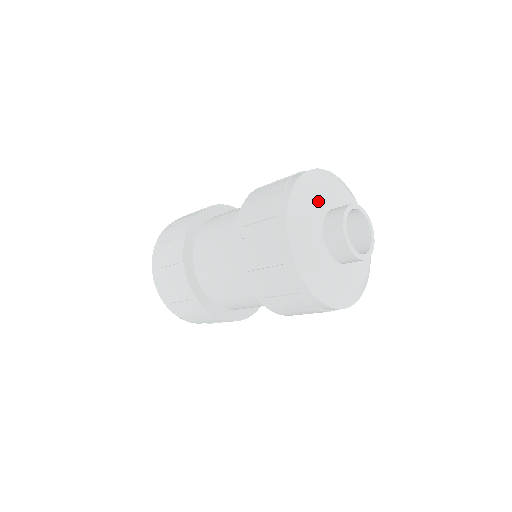
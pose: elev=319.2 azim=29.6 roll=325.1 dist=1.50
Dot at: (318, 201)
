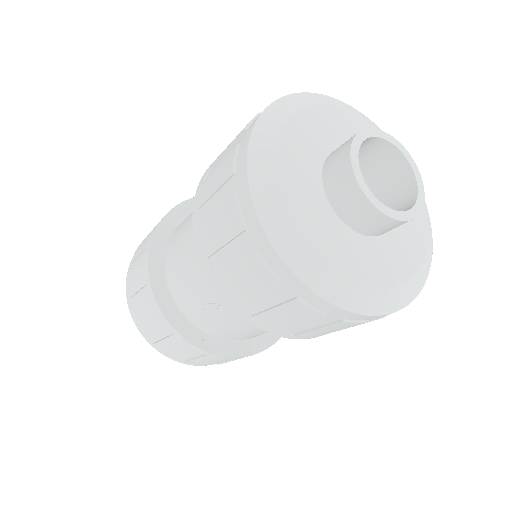
Dot at: (307, 138)
